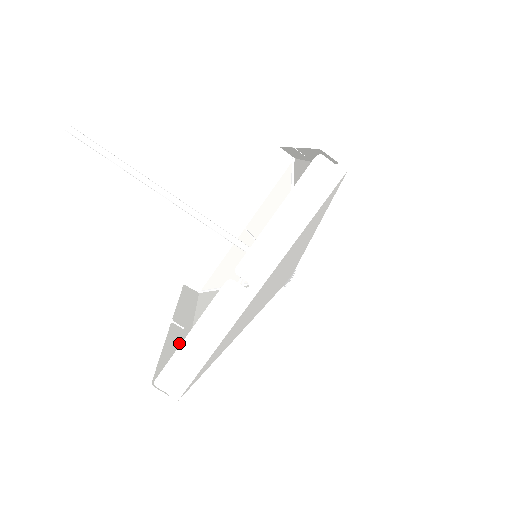
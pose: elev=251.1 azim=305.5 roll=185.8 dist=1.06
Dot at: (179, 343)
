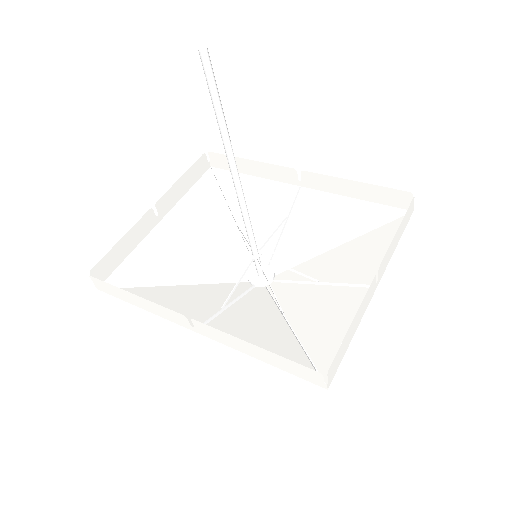
Dot at: (227, 340)
